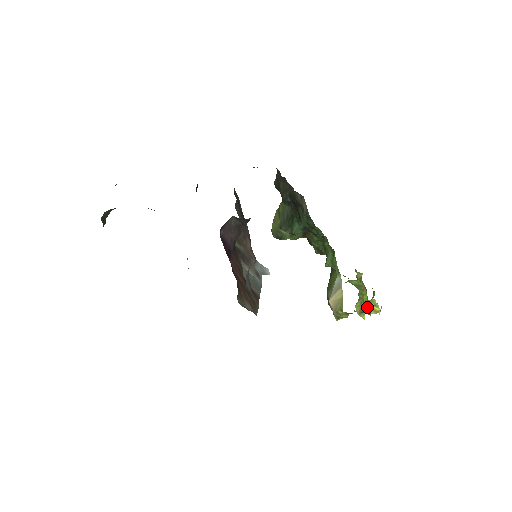
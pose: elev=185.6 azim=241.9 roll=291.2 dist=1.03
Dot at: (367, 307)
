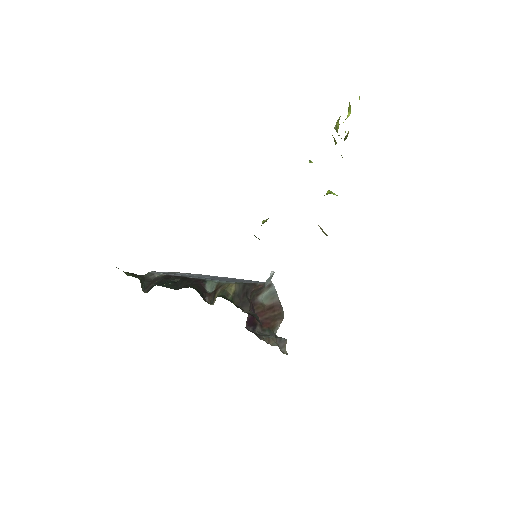
Dot at: occluded
